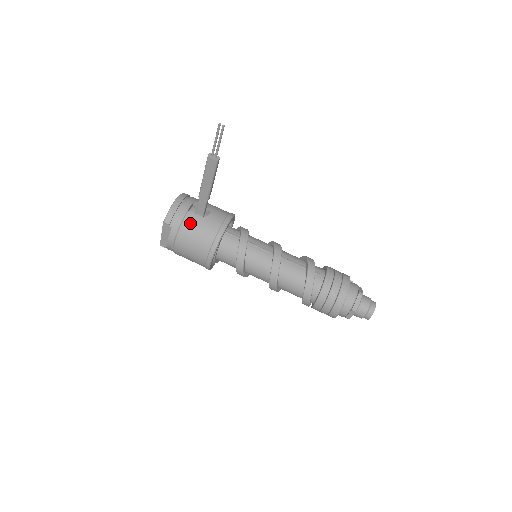
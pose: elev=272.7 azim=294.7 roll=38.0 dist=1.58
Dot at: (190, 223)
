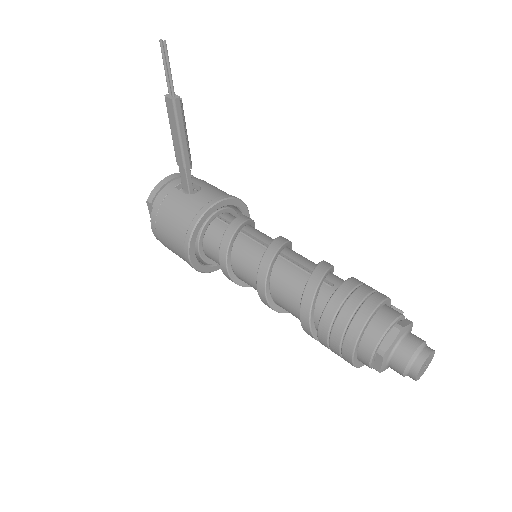
Dot at: (171, 201)
